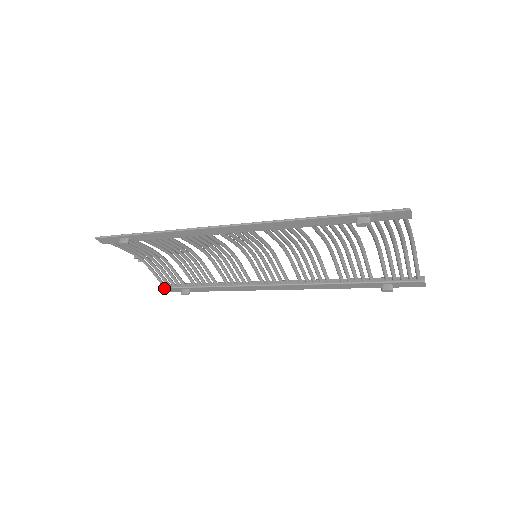
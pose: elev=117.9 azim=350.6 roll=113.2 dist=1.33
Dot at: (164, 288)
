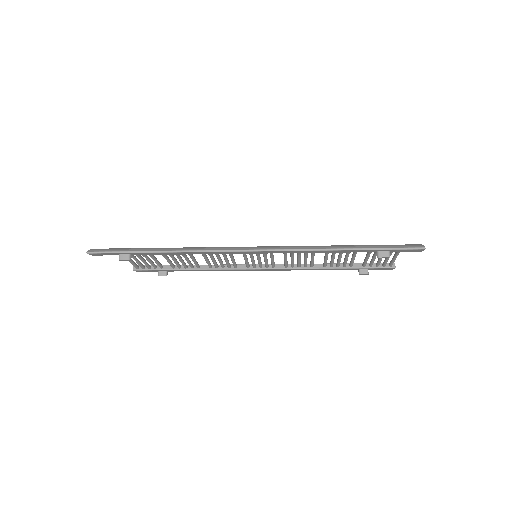
Dot at: (138, 270)
